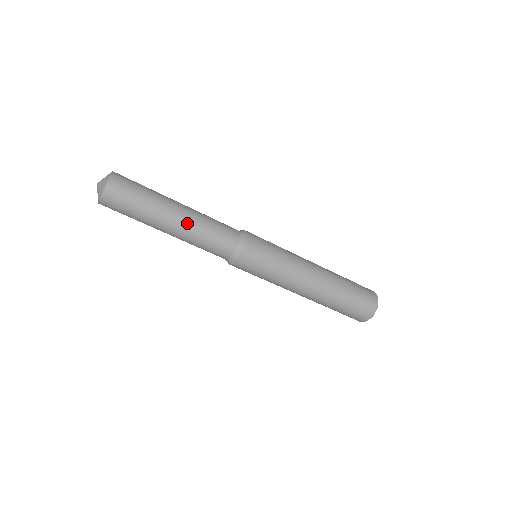
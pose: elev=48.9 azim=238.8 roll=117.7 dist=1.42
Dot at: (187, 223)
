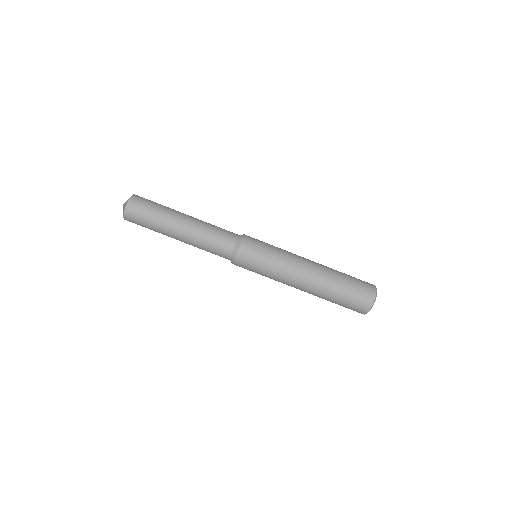
Dot at: (190, 231)
